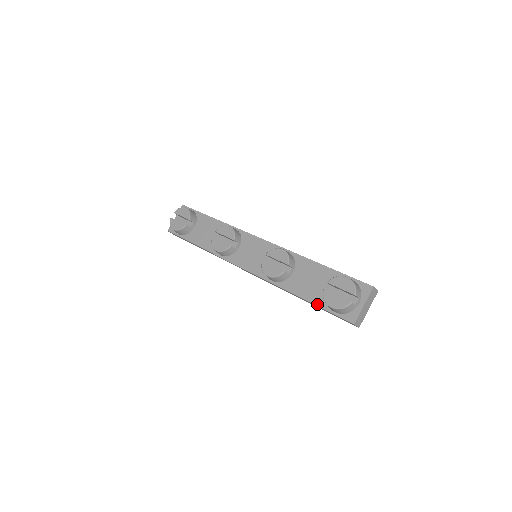
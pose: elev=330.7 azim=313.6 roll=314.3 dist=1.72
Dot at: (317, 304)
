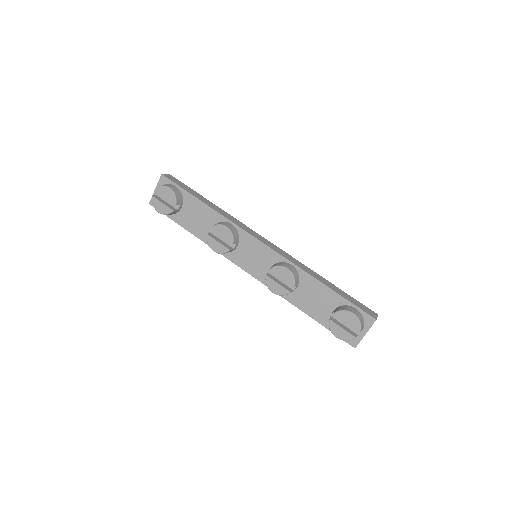
Dot at: (321, 323)
